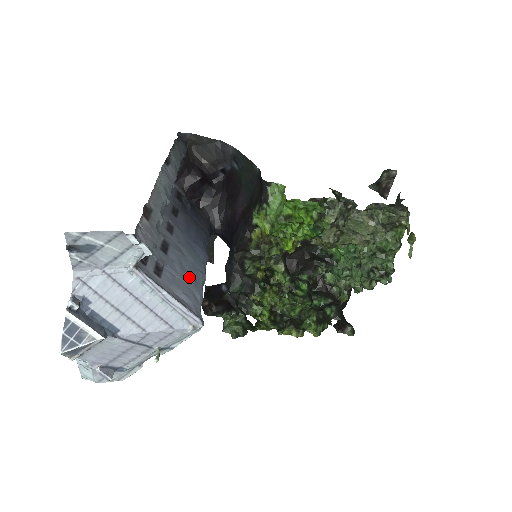
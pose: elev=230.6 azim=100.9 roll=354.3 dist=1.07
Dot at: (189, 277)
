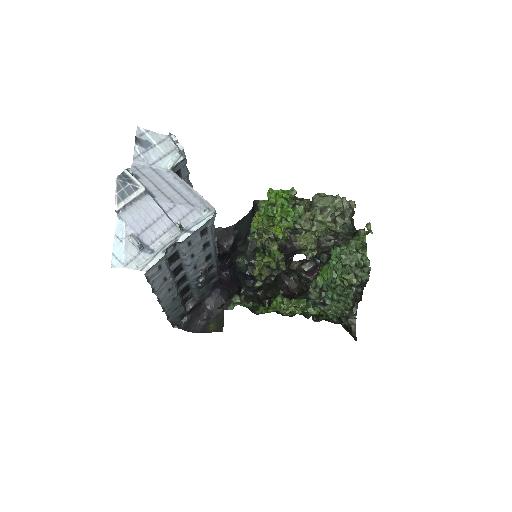
Dot at: occluded
